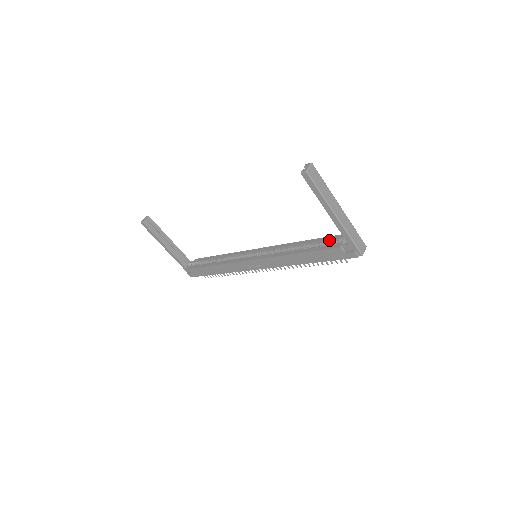
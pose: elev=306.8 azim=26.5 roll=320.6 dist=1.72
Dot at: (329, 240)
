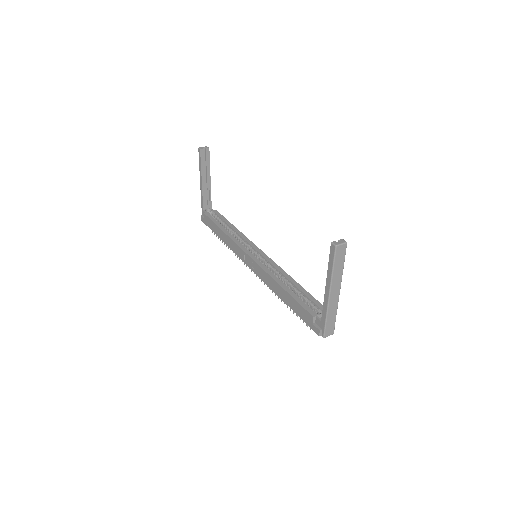
Dot at: (313, 302)
